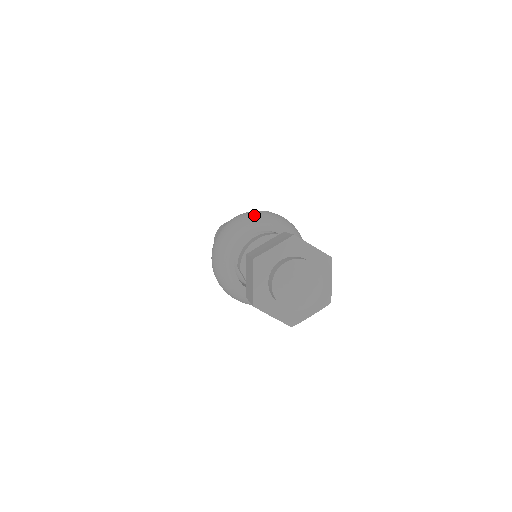
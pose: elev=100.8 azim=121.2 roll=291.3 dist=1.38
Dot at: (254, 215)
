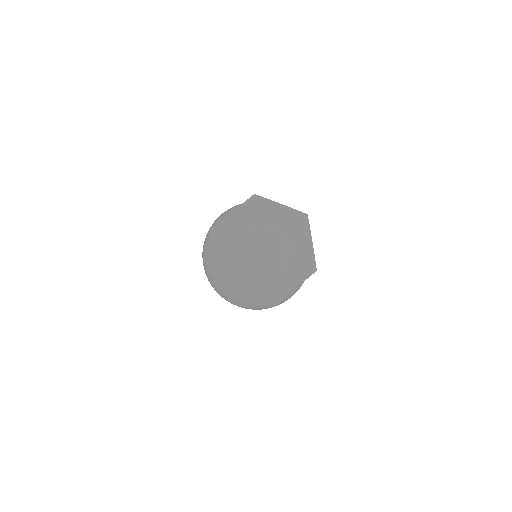
Dot at: occluded
